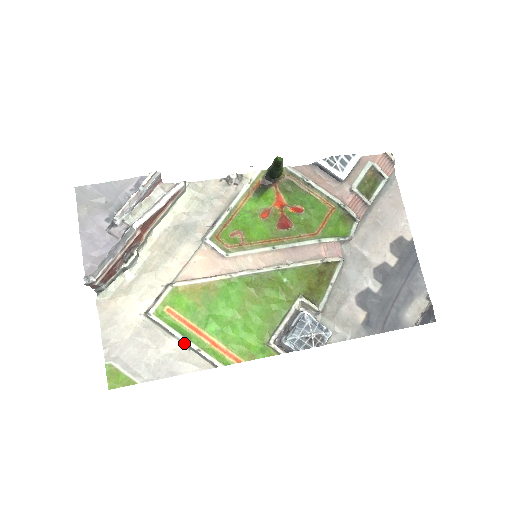
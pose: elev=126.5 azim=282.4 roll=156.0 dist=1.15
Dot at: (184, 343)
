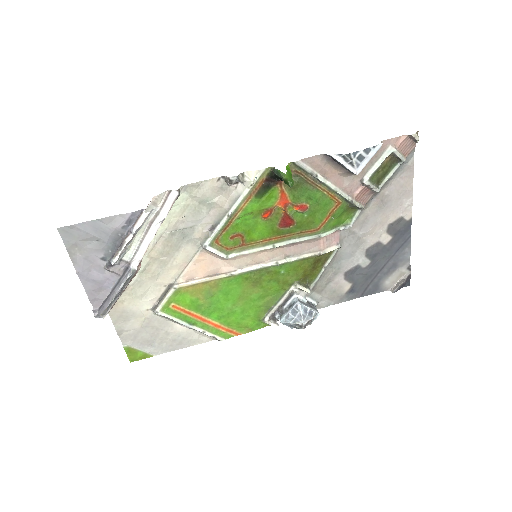
Dot at: (190, 328)
